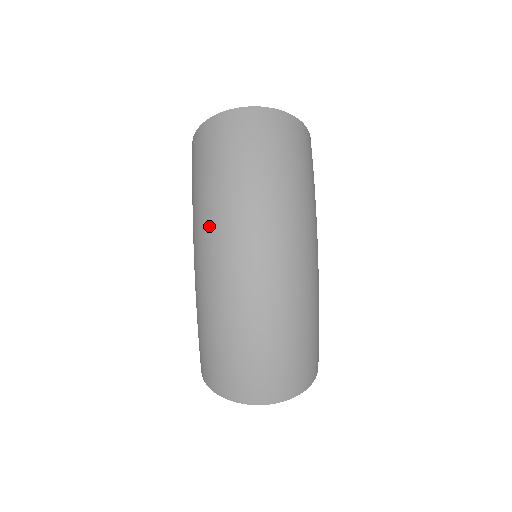
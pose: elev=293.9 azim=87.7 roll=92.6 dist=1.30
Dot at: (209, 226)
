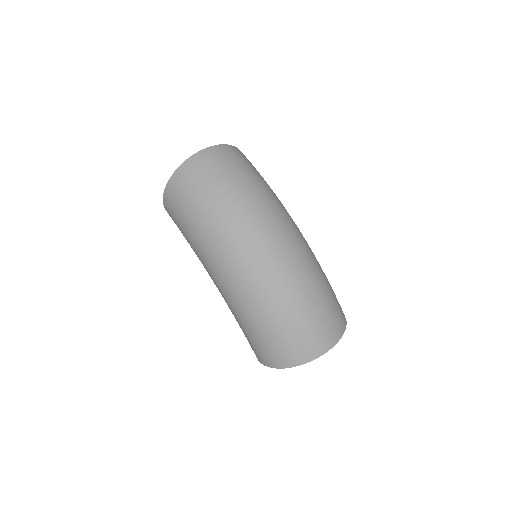
Dot at: (220, 245)
